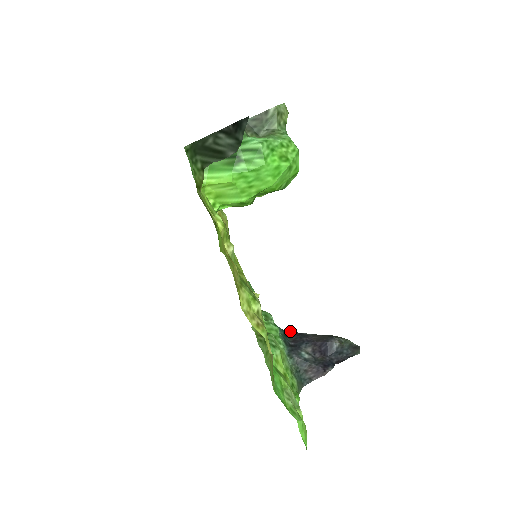
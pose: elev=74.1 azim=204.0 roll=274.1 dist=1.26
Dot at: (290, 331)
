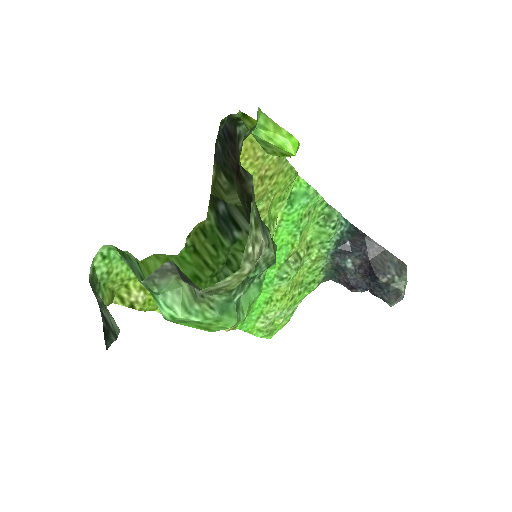
Dot at: occluded
